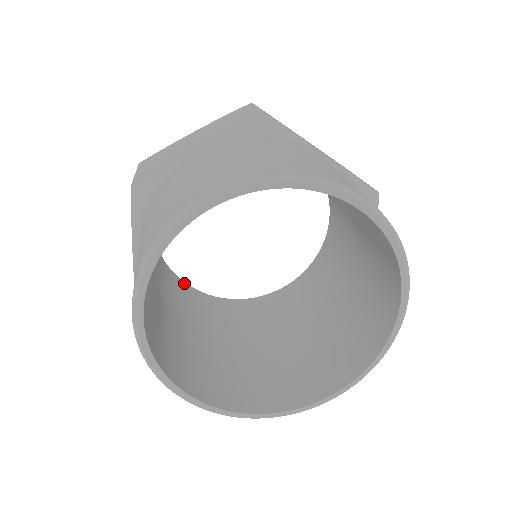
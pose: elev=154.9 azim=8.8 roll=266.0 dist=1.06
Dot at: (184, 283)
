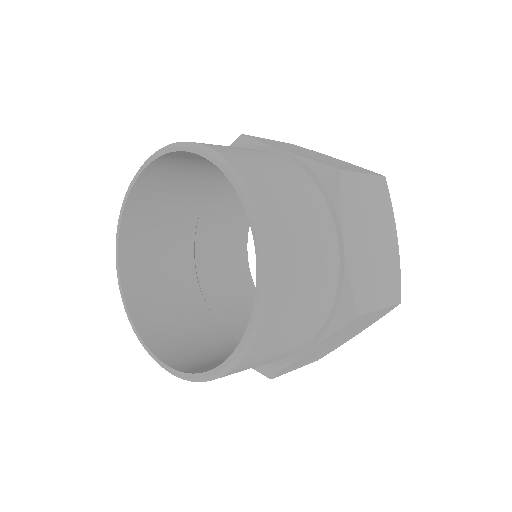
Dot at: occluded
